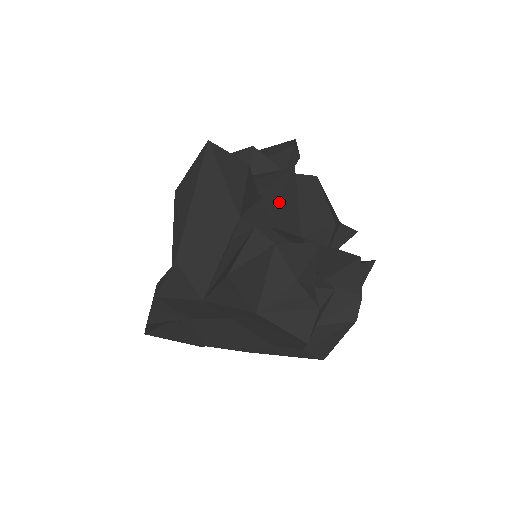
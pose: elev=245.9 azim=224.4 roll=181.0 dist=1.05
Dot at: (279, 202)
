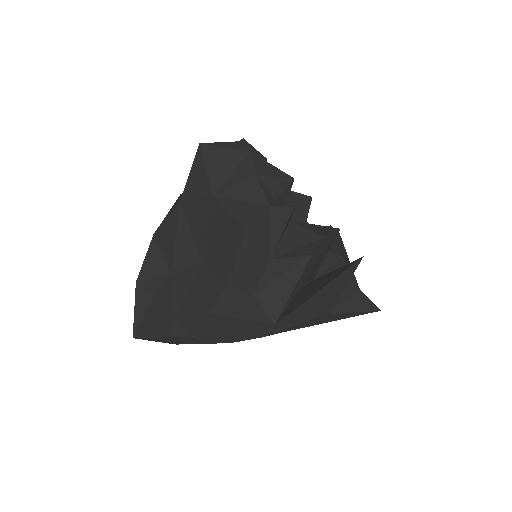
Dot at: occluded
